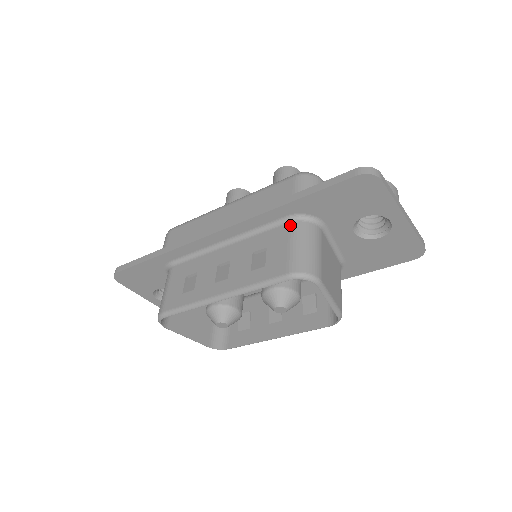
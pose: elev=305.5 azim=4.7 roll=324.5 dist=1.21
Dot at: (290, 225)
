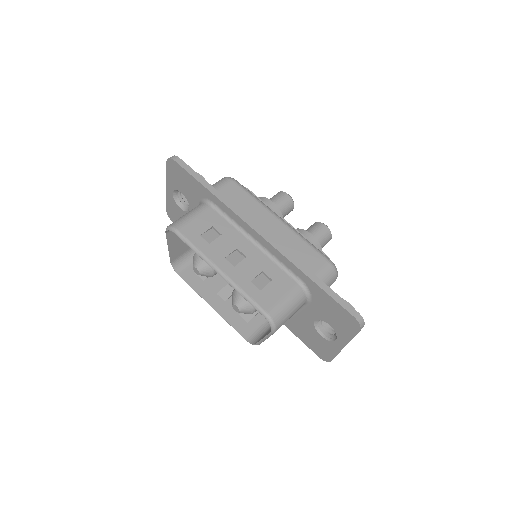
Dot at: (296, 285)
